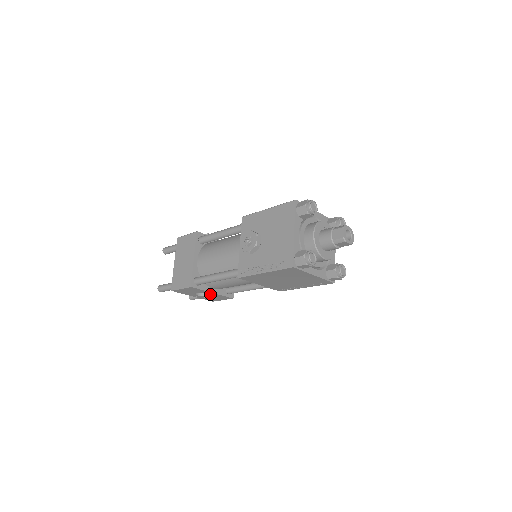
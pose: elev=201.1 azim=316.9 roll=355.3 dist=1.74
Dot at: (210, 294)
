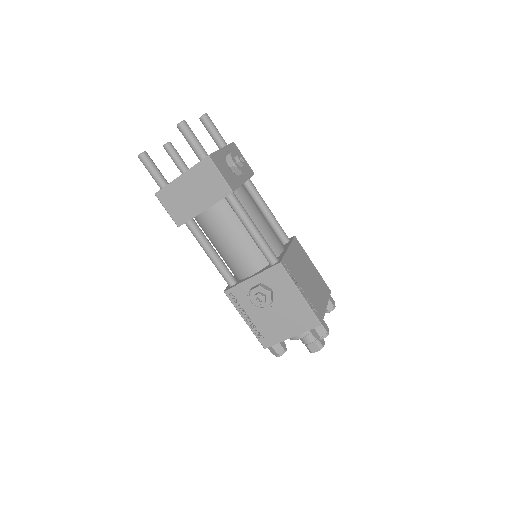
Dot at: occluded
